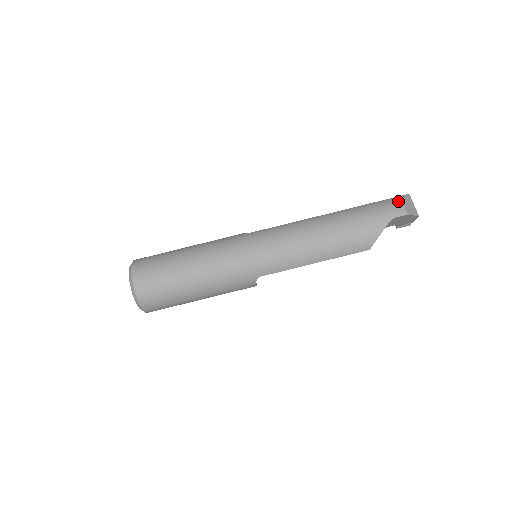
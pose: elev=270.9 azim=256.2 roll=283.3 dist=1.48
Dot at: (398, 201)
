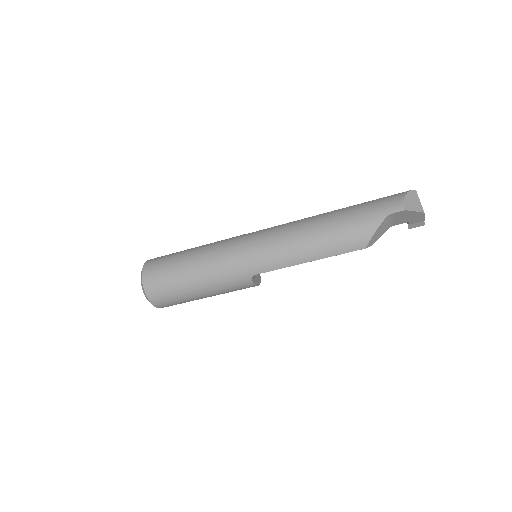
Dot at: (398, 197)
